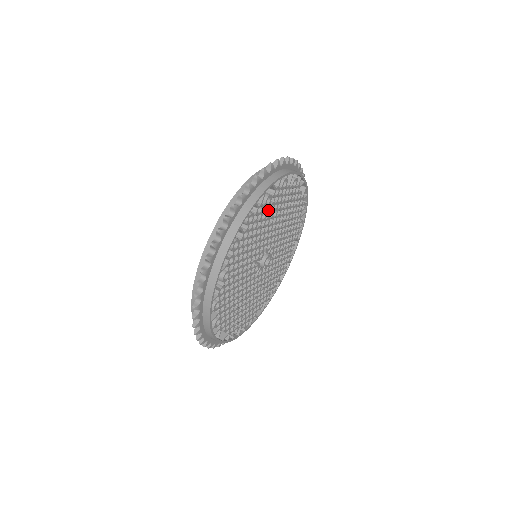
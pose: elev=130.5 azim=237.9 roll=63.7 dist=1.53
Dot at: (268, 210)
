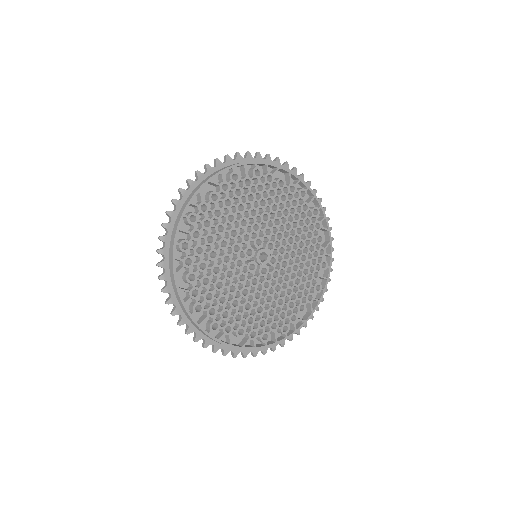
Dot at: (223, 206)
